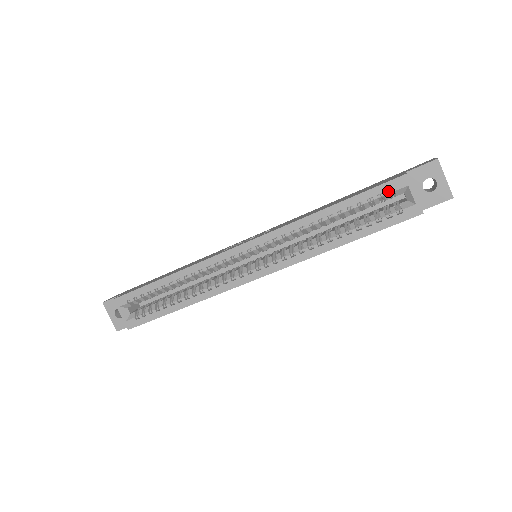
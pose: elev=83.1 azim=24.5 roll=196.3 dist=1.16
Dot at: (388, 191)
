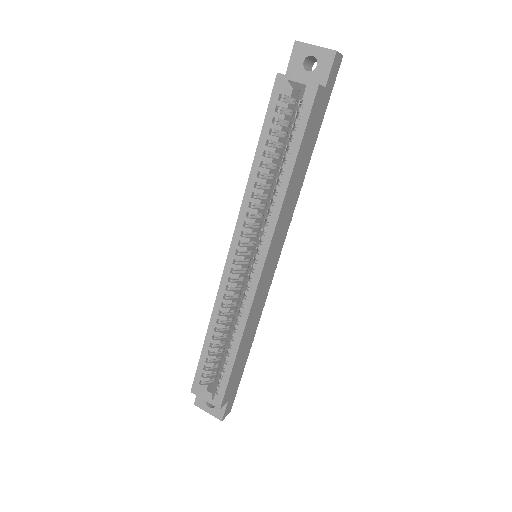
Dot at: (280, 100)
